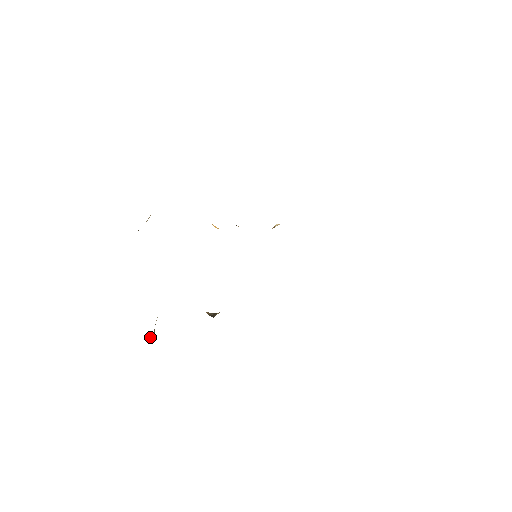
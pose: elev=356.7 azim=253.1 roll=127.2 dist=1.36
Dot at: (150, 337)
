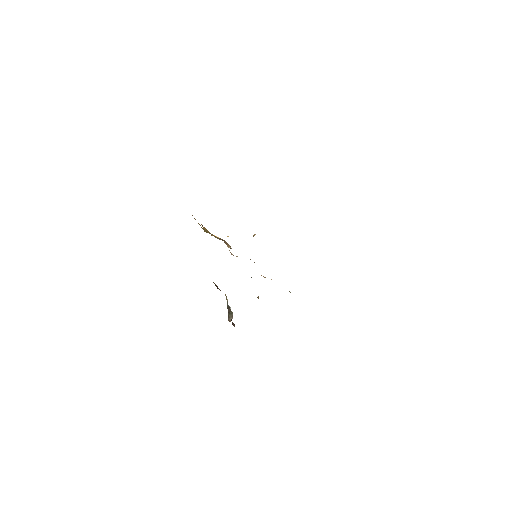
Dot at: (230, 317)
